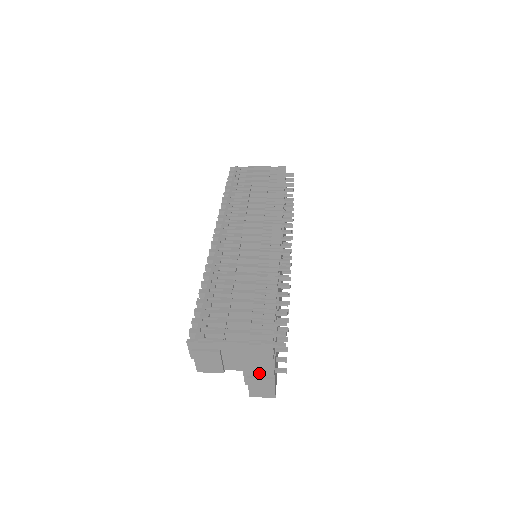
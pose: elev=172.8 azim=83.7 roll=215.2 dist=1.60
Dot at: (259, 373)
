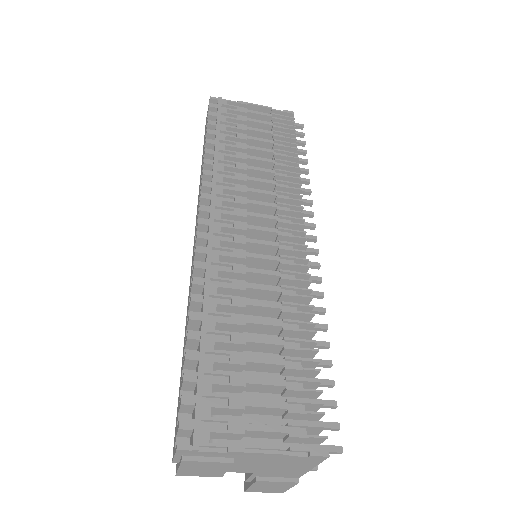
Dot at: (278, 475)
